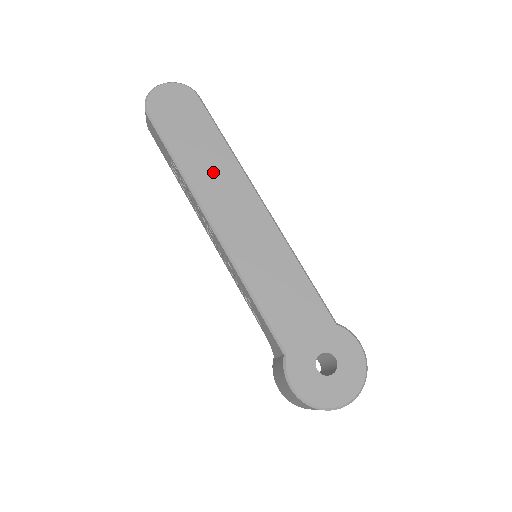
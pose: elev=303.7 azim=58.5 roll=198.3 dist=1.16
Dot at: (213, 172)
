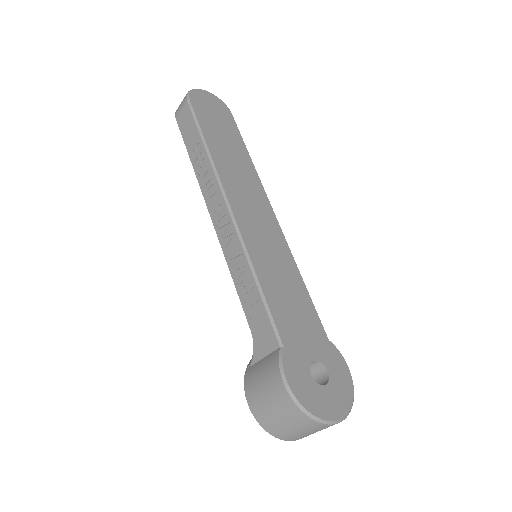
Dot at: (236, 168)
